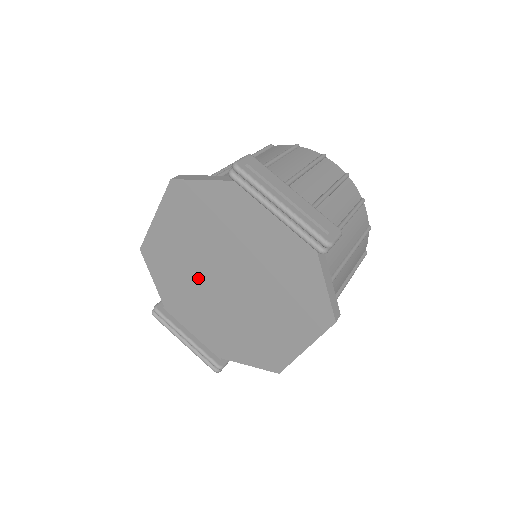
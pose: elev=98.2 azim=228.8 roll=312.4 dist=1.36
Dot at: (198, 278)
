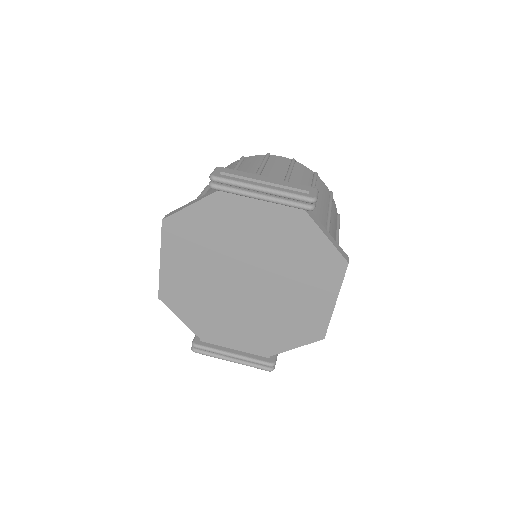
Dot at: (220, 294)
